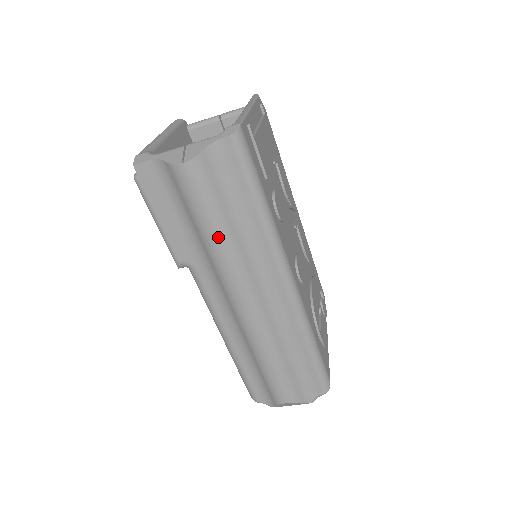
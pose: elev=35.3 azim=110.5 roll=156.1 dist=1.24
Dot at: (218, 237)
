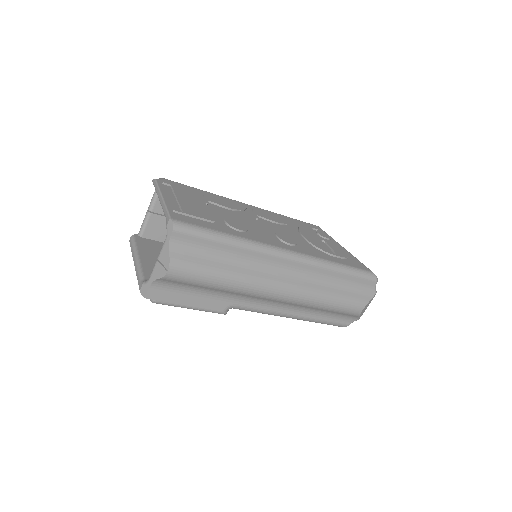
Dot at: (227, 281)
